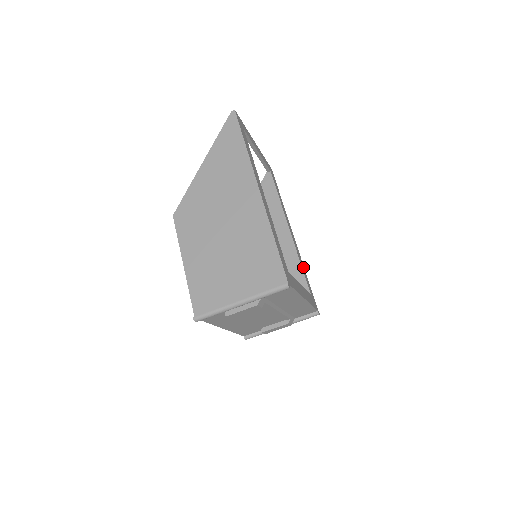
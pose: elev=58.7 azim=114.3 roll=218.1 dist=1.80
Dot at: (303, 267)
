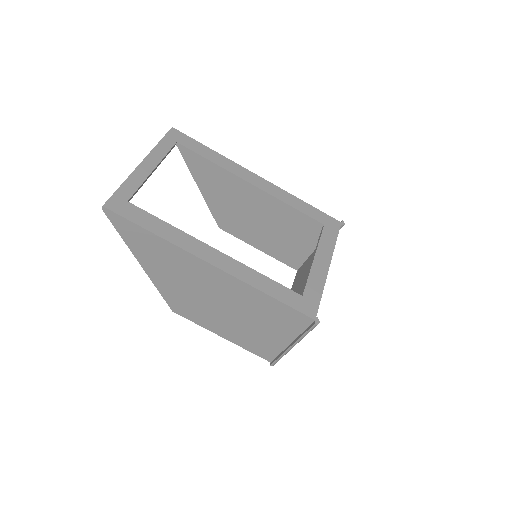
Dot at: (295, 200)
